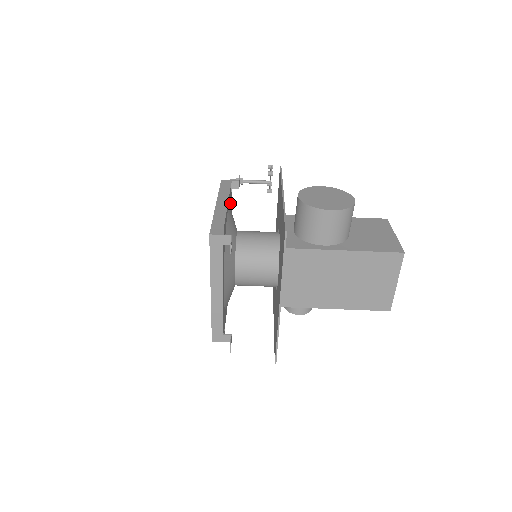
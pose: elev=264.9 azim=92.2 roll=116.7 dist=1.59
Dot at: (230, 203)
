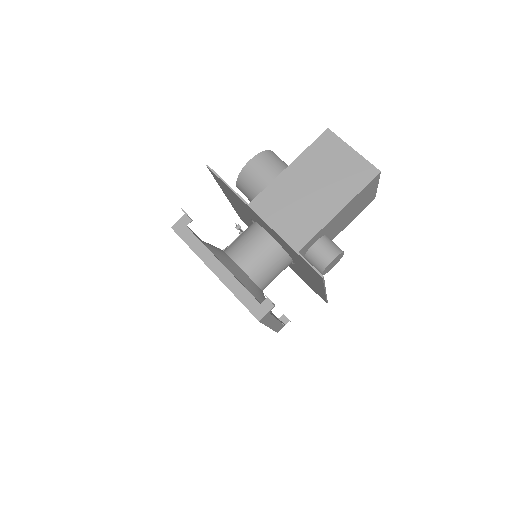
Dot at: occluded
